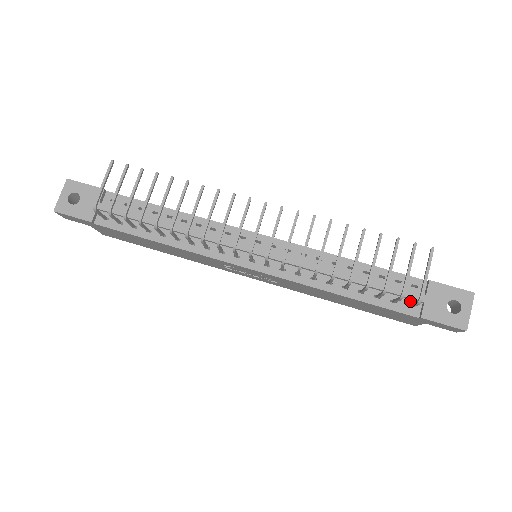
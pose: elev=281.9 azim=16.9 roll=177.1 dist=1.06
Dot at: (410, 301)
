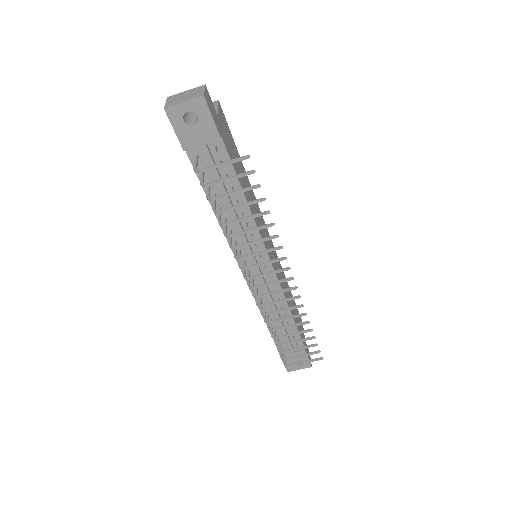
Dot at: (286, 346)
